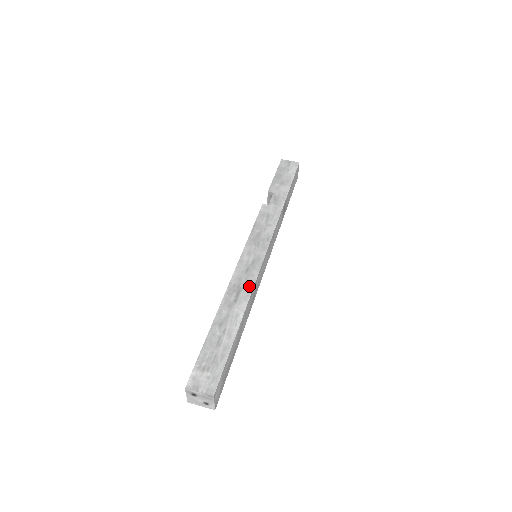
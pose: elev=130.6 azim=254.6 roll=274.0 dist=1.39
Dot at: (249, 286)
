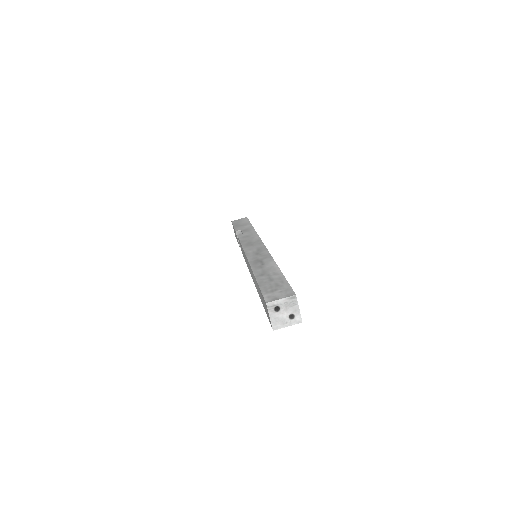
Dot at: (267, 256)
